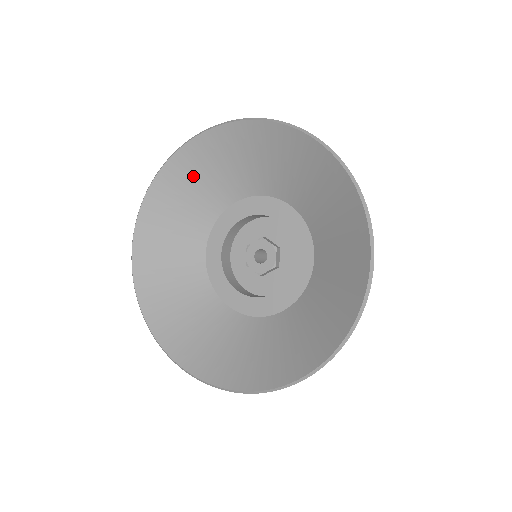
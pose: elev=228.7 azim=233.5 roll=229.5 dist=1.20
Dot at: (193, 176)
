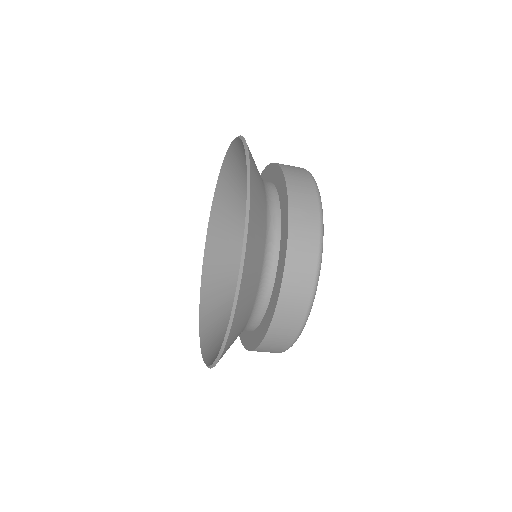
Dot at: (225, 215)
